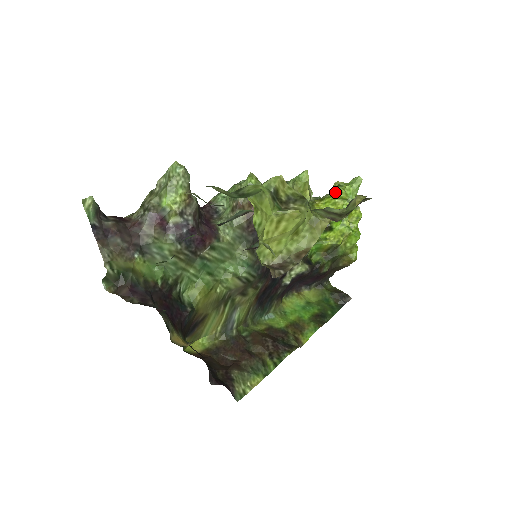
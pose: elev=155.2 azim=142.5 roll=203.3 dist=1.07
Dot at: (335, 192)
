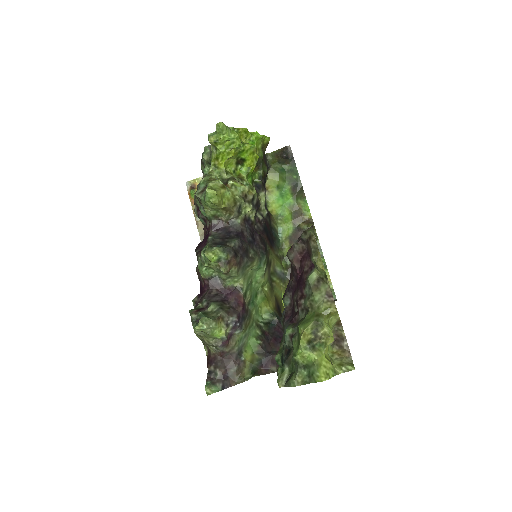
Dot at: (218, 147)
